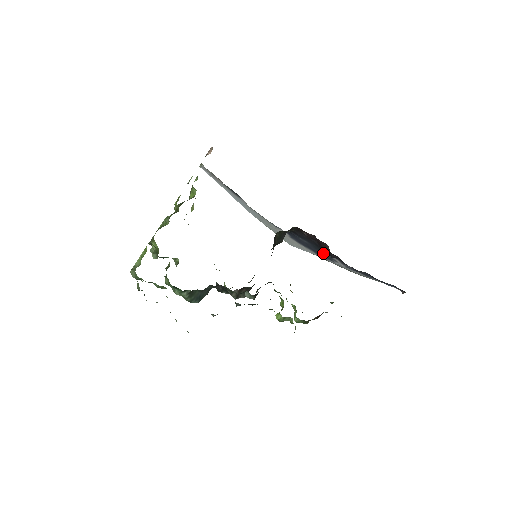
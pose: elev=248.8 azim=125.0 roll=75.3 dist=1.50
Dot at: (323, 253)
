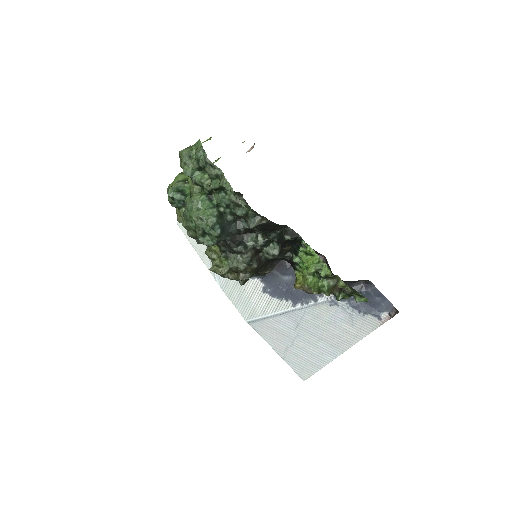
Dot at: occluded
